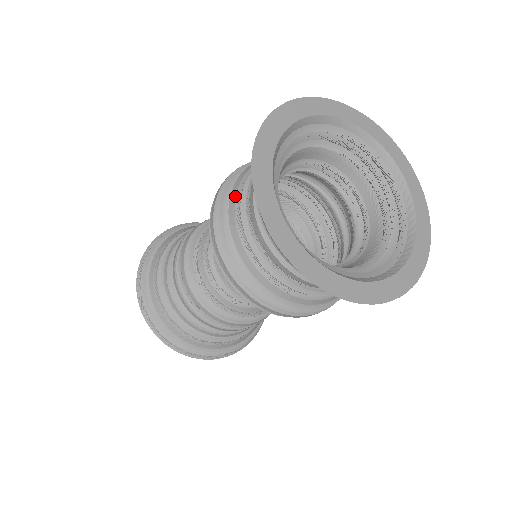
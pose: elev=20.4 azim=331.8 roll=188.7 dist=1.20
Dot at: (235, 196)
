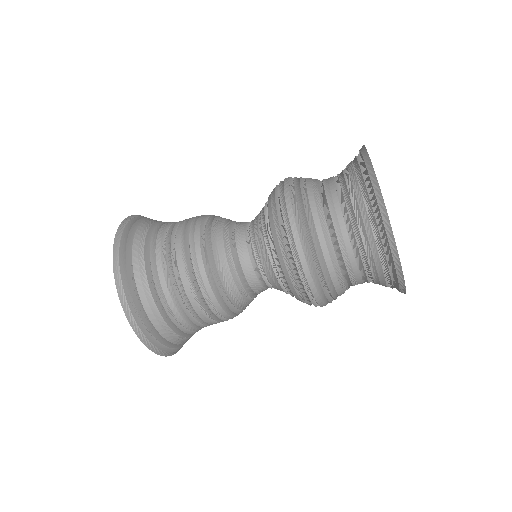
Dot at: (312, 186)
